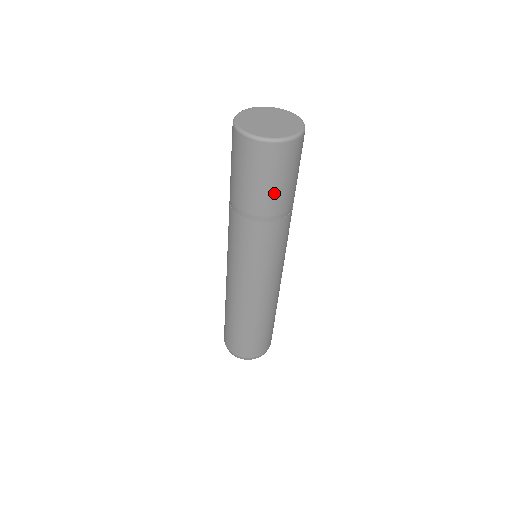
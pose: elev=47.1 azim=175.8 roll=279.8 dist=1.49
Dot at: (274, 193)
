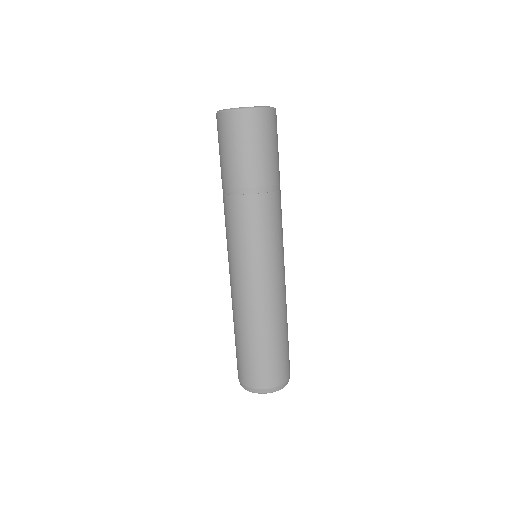
Dot at: (250, 162)
